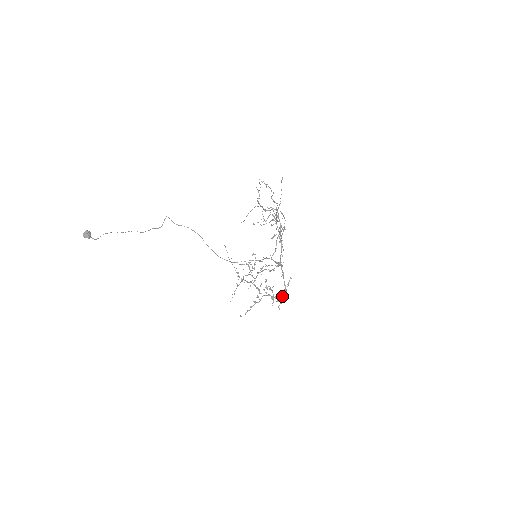
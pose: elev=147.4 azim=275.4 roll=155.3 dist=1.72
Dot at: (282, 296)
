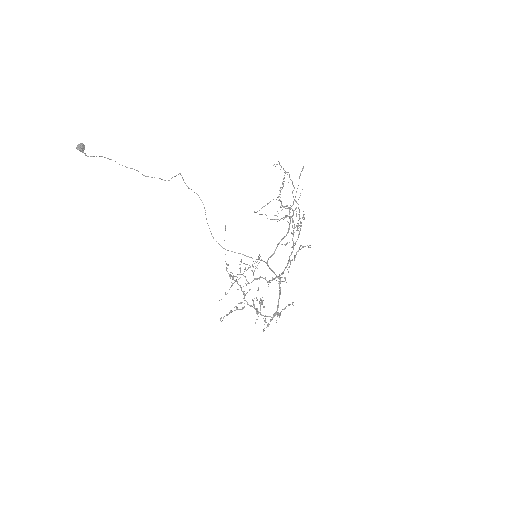
Dot at: (272, 318)
